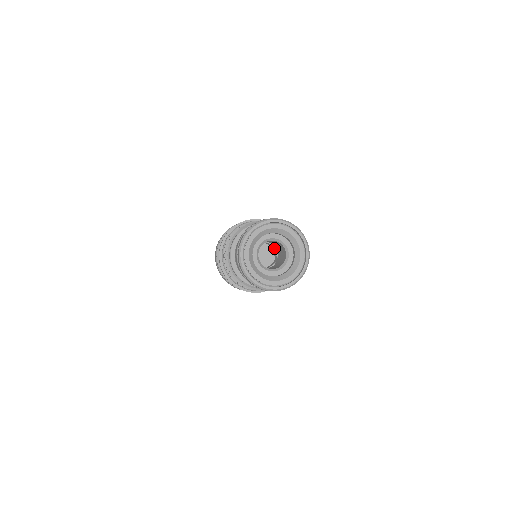
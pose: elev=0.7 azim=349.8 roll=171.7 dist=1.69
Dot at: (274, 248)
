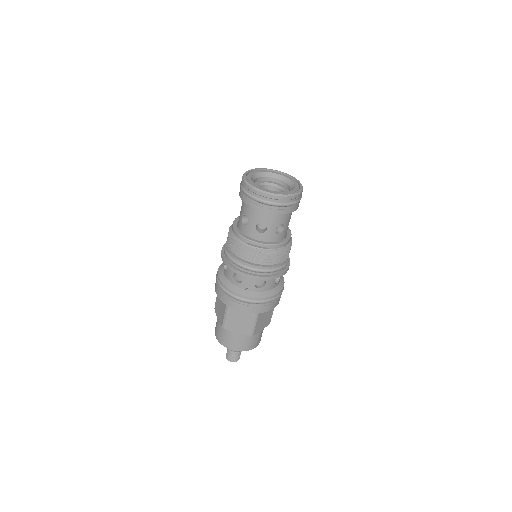
Dot at: occluded
